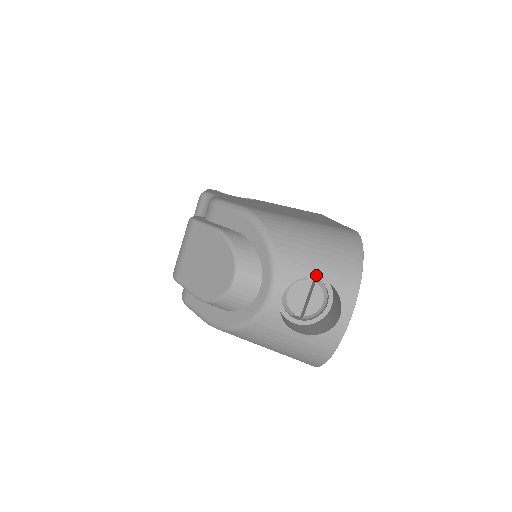
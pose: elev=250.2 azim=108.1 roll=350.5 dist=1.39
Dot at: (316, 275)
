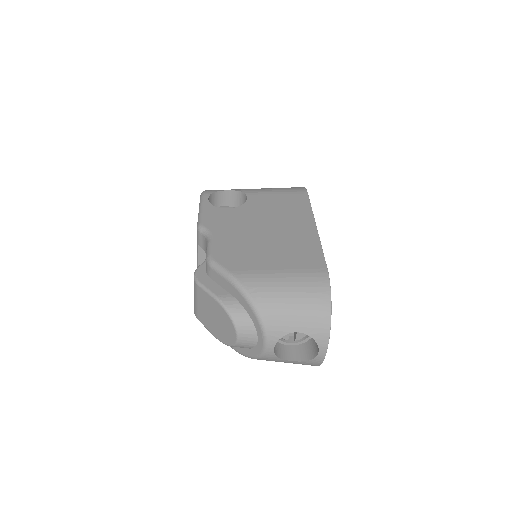
Dot at: (296, 331)
